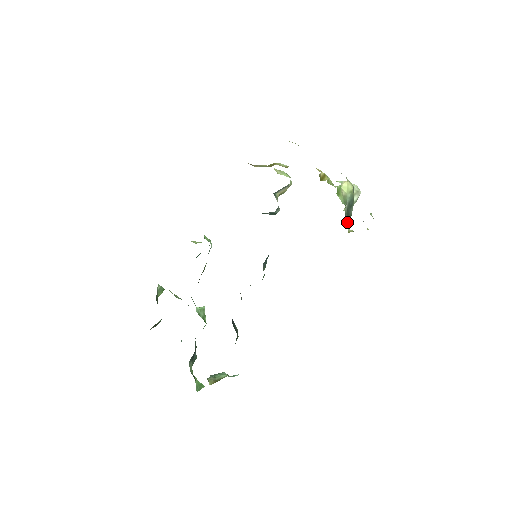
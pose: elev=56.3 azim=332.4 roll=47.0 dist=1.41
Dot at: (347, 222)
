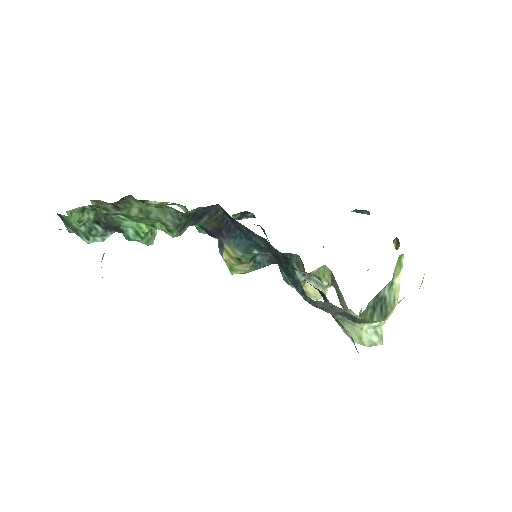
Dot at: (368, 310)
